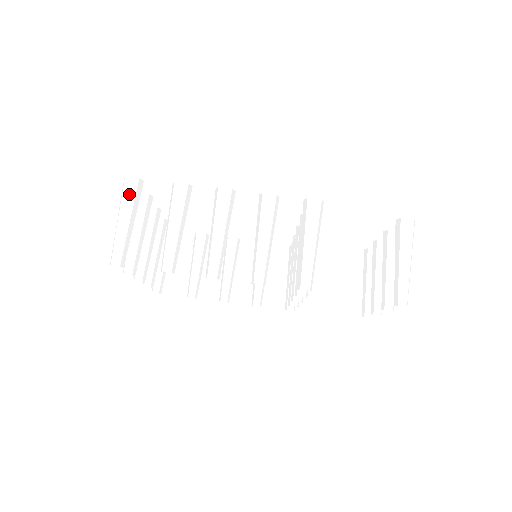
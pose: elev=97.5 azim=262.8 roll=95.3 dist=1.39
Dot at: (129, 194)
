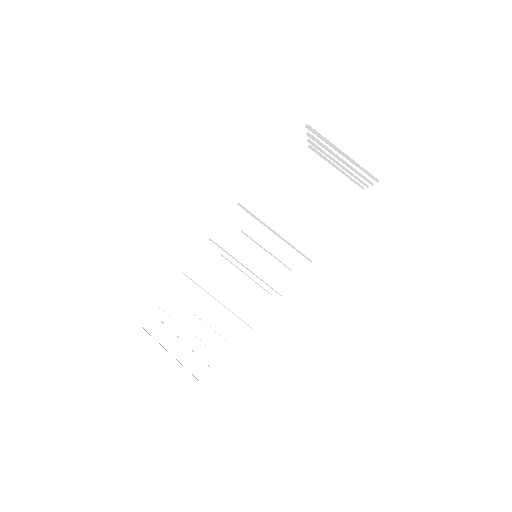
Dot at: (145, 346)
